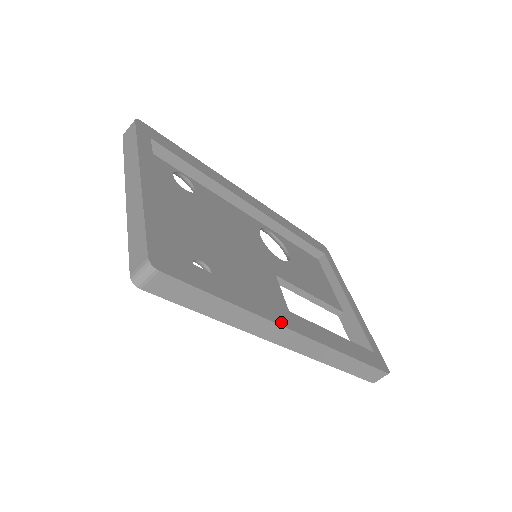
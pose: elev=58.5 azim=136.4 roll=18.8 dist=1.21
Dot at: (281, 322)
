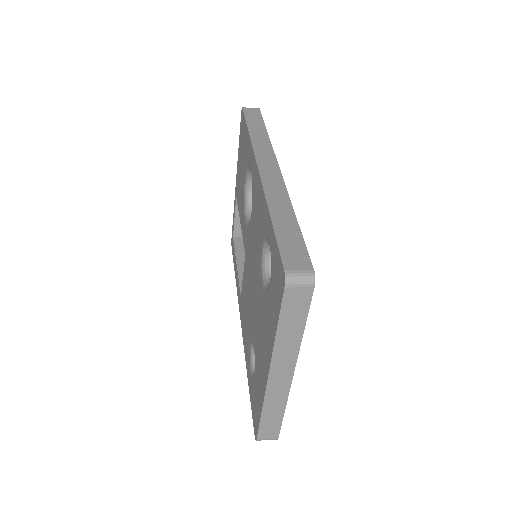
Dot at: occluded
